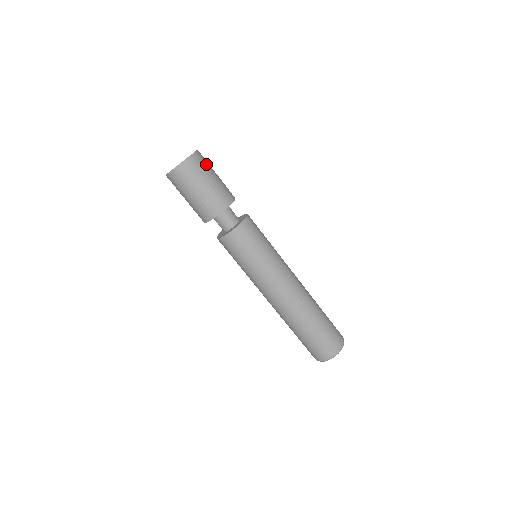
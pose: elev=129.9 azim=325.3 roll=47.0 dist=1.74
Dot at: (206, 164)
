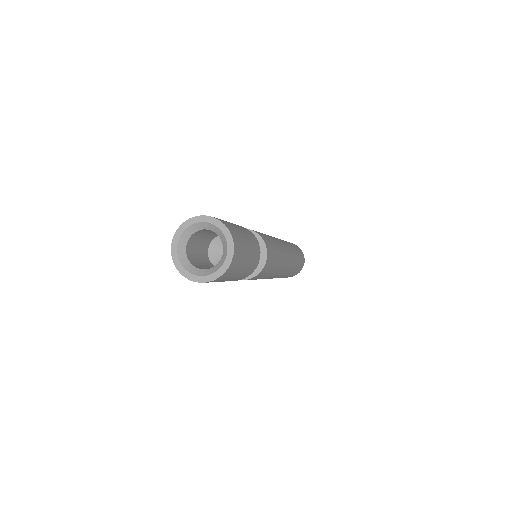
Dot at: (230, 225)
